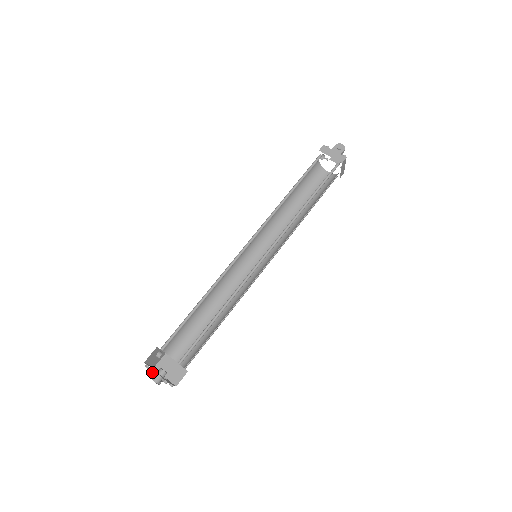
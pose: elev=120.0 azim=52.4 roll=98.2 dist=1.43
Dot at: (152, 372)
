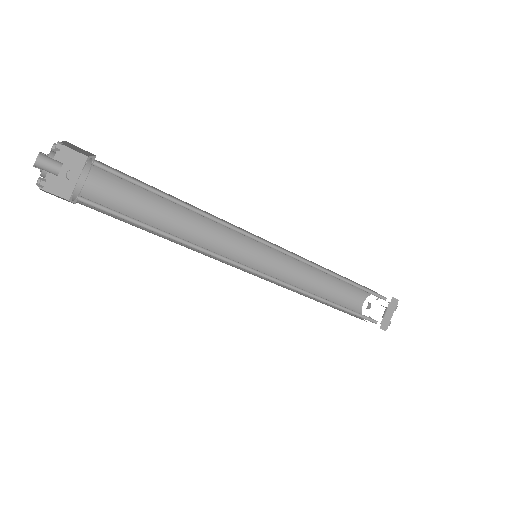
Dot at: occluded
